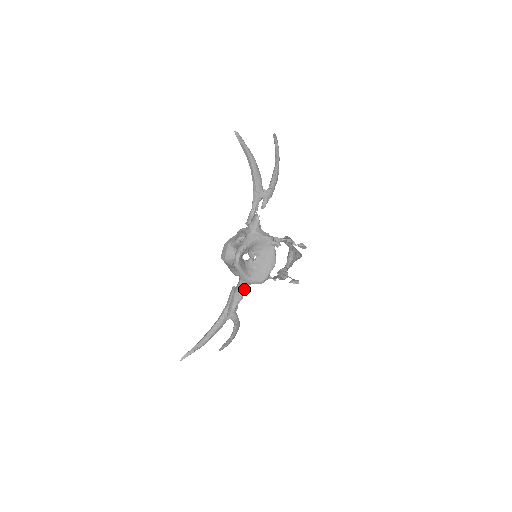
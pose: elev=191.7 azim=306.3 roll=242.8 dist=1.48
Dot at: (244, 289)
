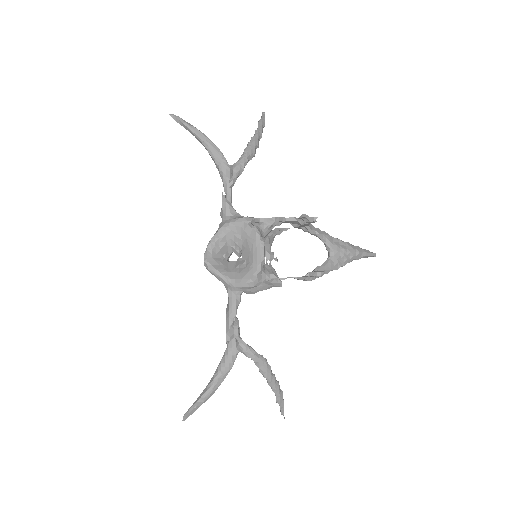
Dot at: (234, 300)
